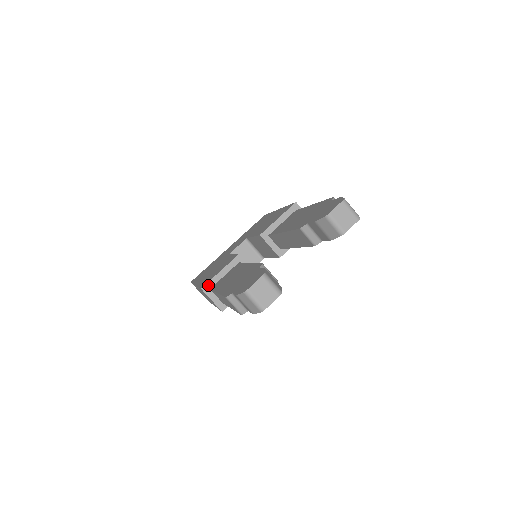
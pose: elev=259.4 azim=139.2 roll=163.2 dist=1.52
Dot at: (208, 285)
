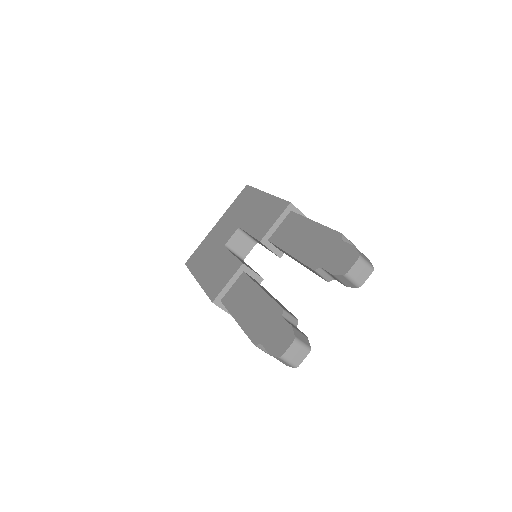
Dot at: (218, 298)
